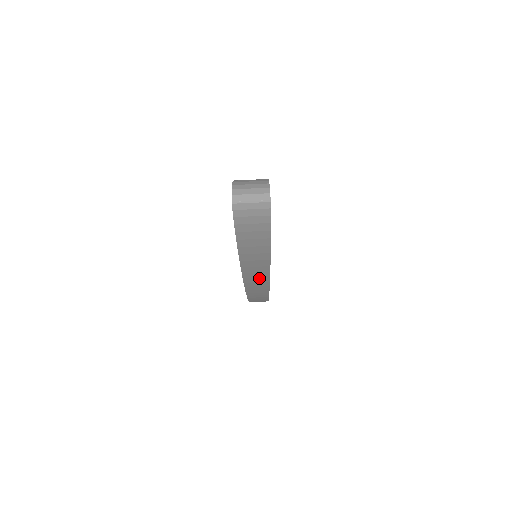
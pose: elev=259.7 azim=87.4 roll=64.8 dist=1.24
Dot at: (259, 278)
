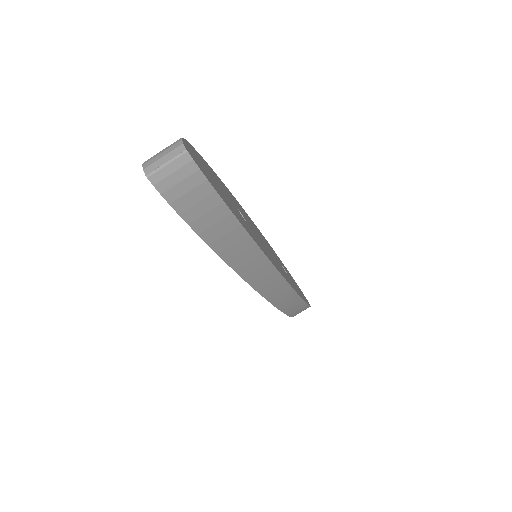
Dot at: (260, 270)
